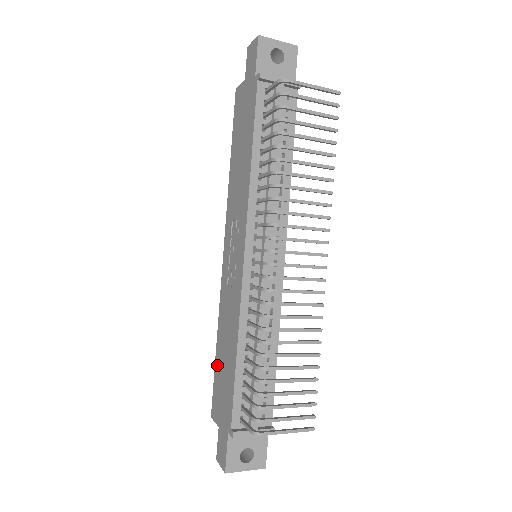
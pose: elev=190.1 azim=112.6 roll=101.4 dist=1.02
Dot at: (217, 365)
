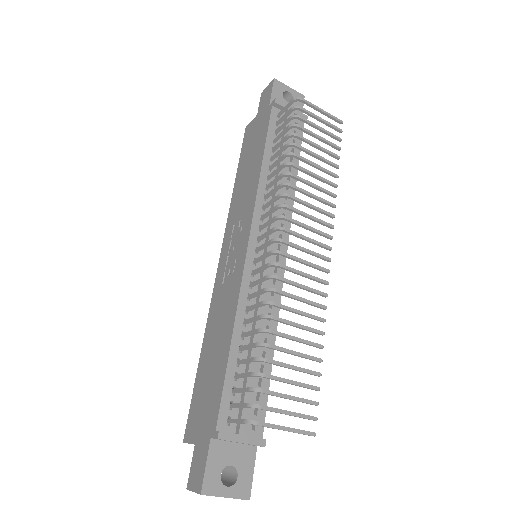
Dot at: (199, 374)
